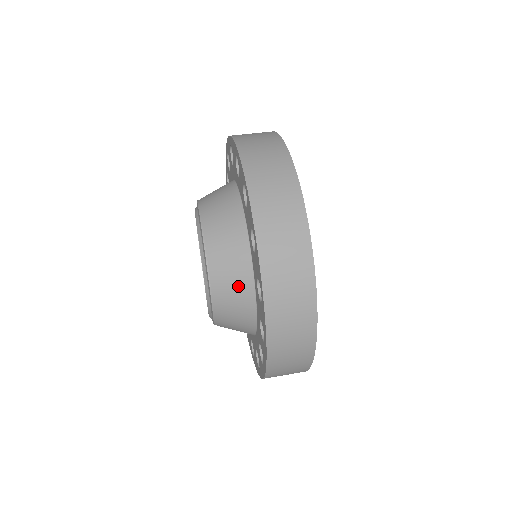
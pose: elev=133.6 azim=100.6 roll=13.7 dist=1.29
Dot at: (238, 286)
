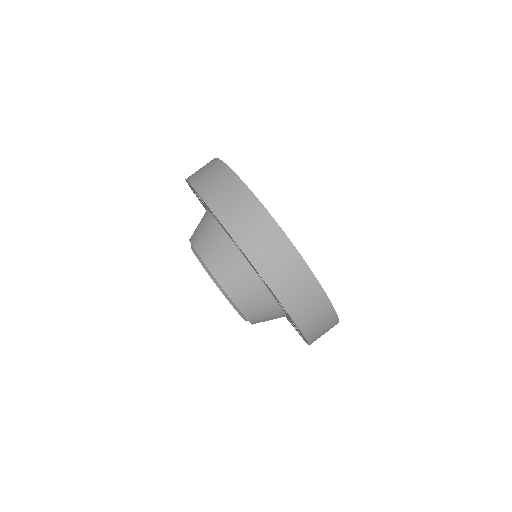
Dot at: (248, 284)
